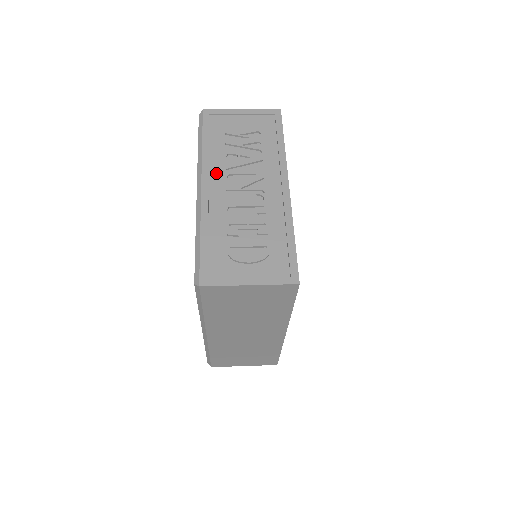
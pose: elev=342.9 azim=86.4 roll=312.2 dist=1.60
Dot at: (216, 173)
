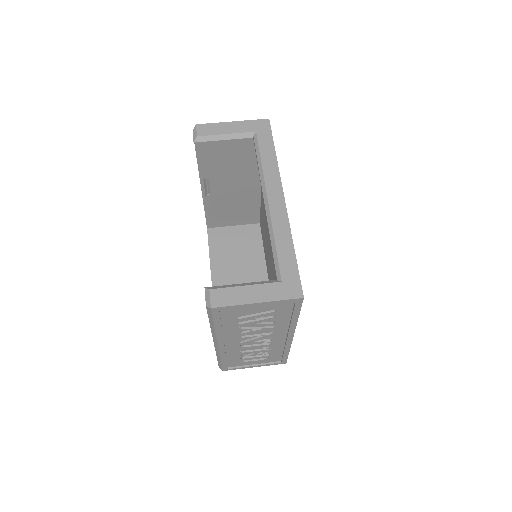
Dot at: (230, 337)
